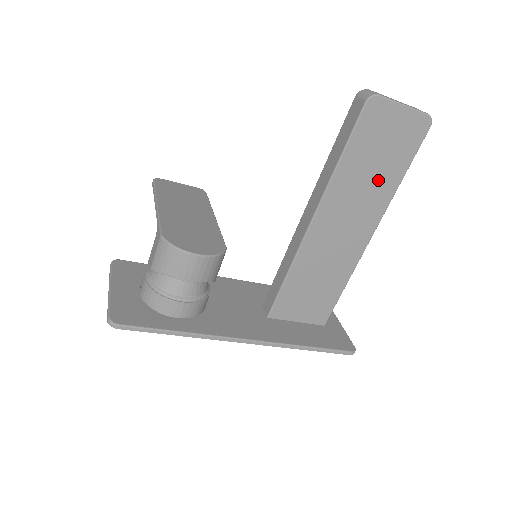
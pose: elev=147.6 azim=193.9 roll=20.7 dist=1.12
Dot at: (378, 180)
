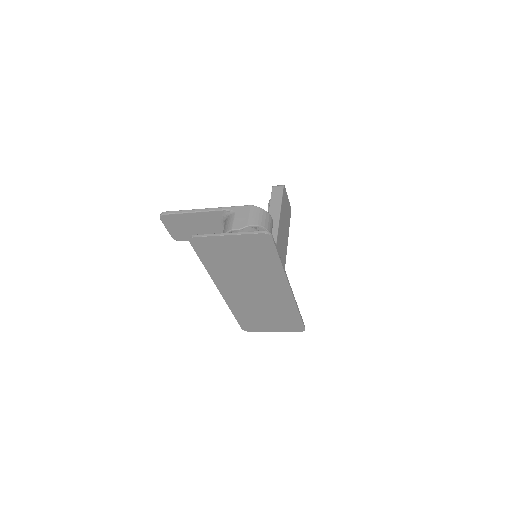
Dot at: (286, 229)
